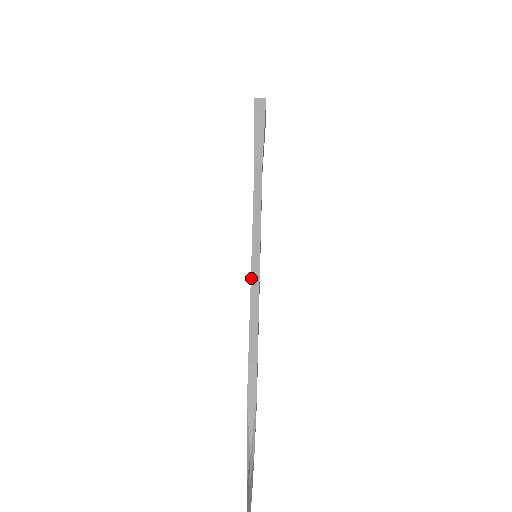
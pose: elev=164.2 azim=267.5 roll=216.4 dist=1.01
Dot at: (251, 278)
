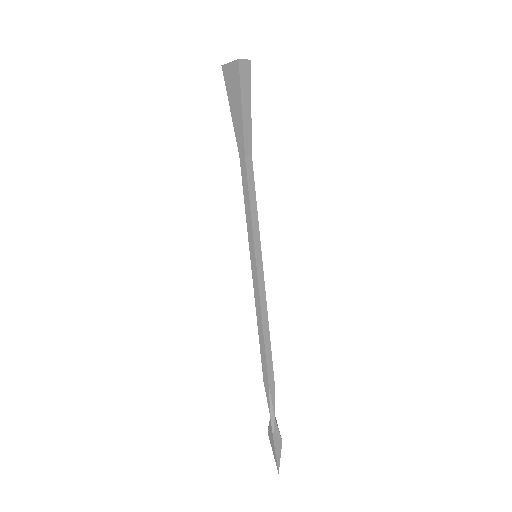
Dot at: (258, 281)
